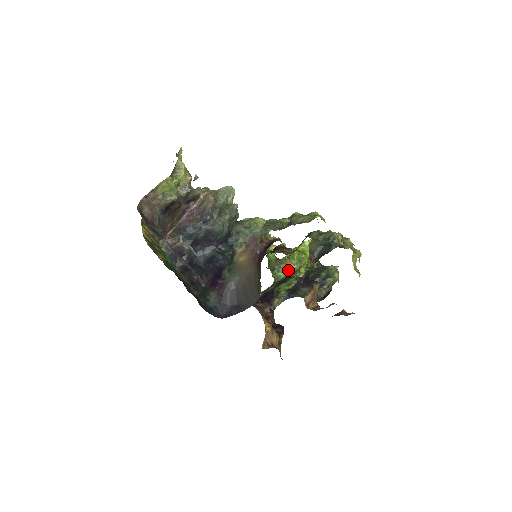
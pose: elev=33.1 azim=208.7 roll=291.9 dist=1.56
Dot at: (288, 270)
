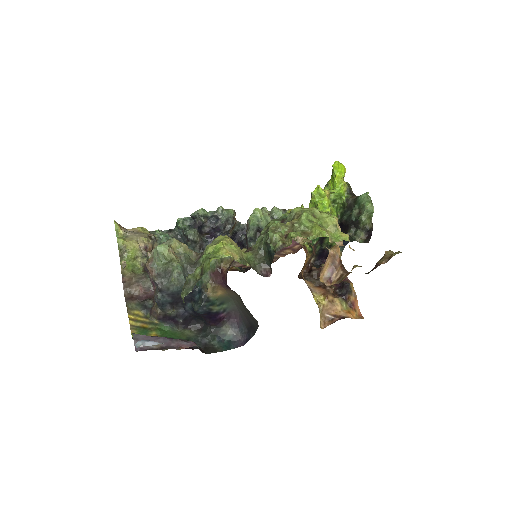
Dot at: occluded
